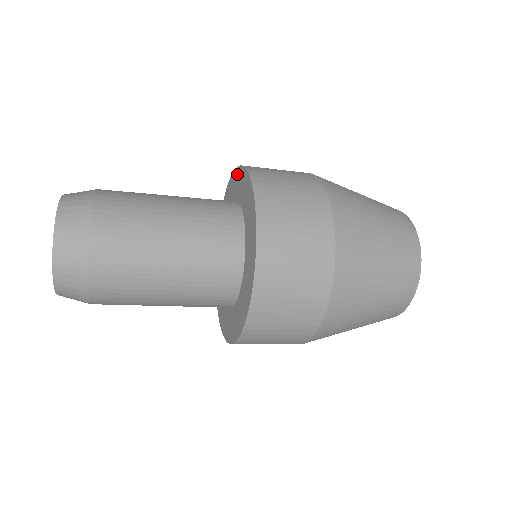
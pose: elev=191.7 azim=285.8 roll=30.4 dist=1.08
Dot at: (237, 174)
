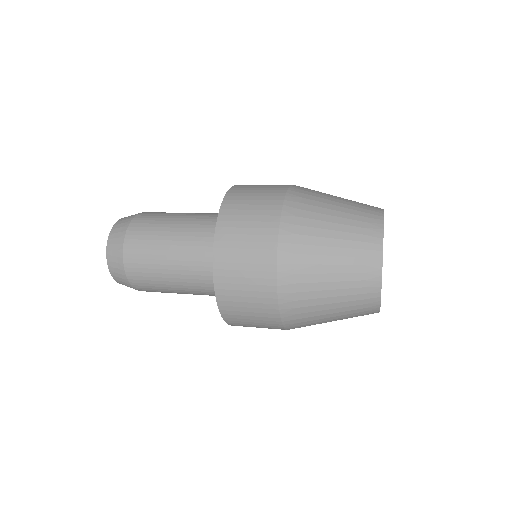
Dot at: occluded
